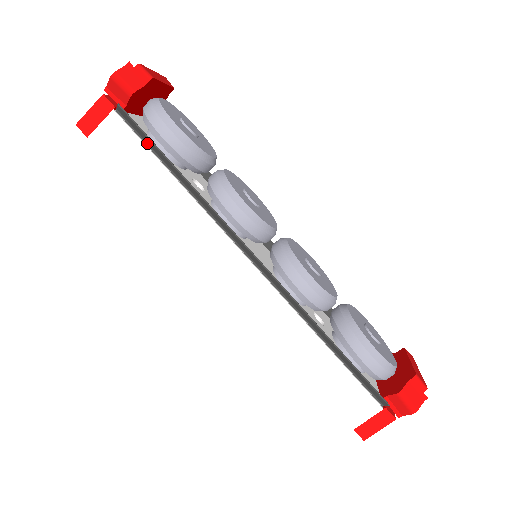
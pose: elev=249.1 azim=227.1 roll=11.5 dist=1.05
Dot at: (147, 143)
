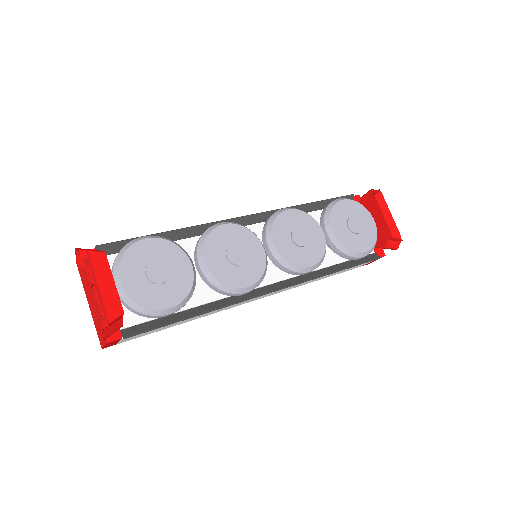
Dot at: (159, 323)
